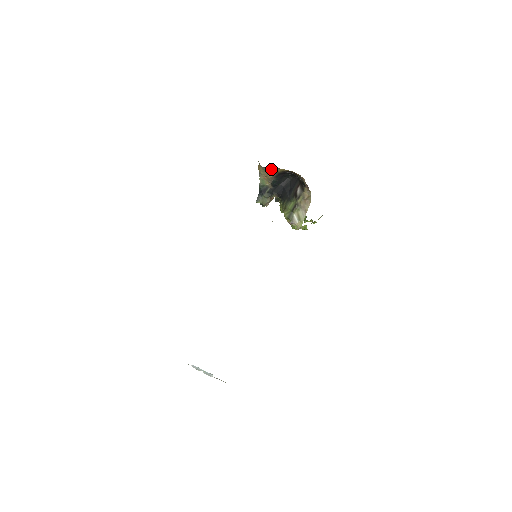
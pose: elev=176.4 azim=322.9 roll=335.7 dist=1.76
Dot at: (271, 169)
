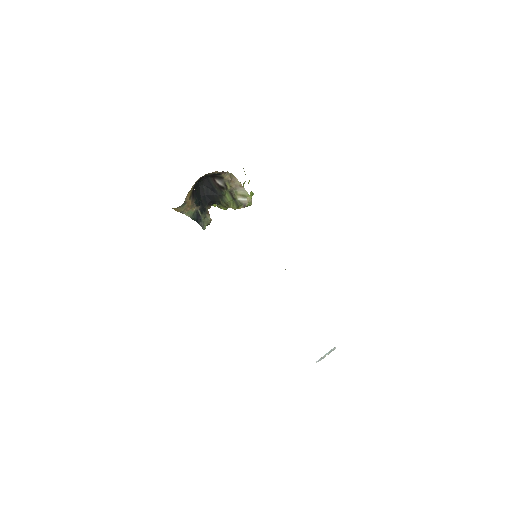
Dot at: (186, 199)
